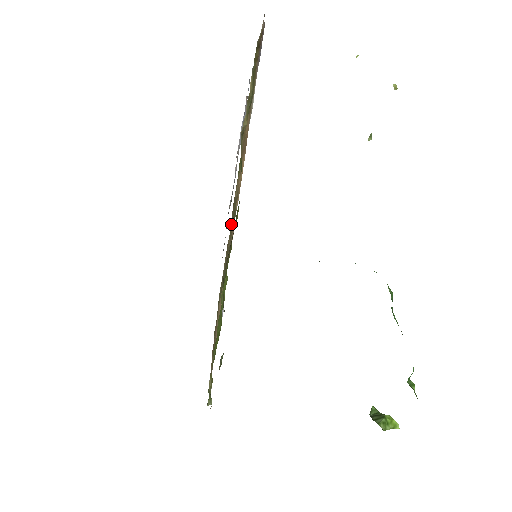
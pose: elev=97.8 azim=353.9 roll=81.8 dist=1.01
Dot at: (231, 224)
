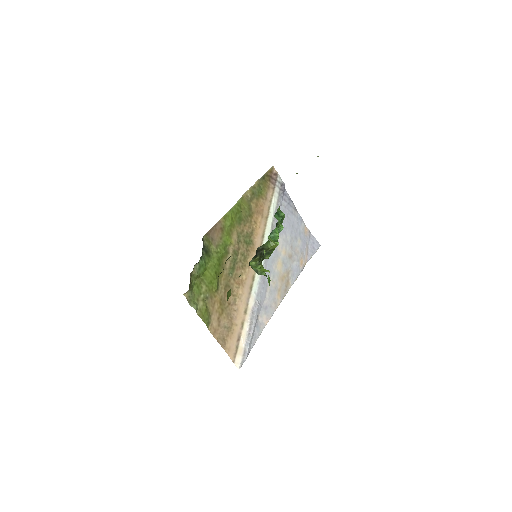
Dot at: (242, 239)
